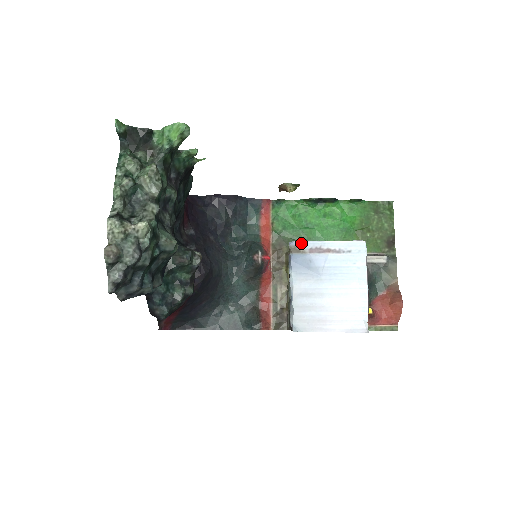
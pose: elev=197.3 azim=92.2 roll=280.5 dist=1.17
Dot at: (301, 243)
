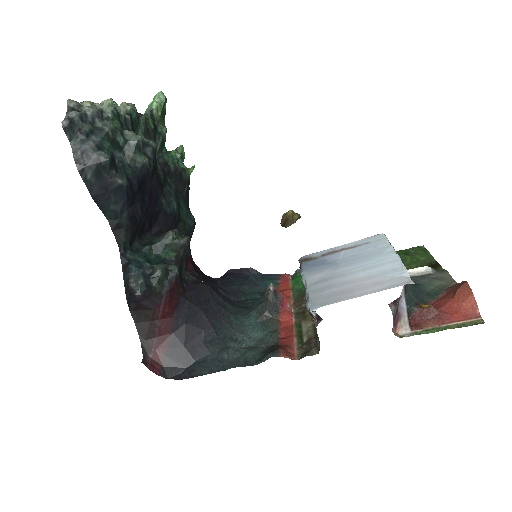
Dot at: (311, 255)
